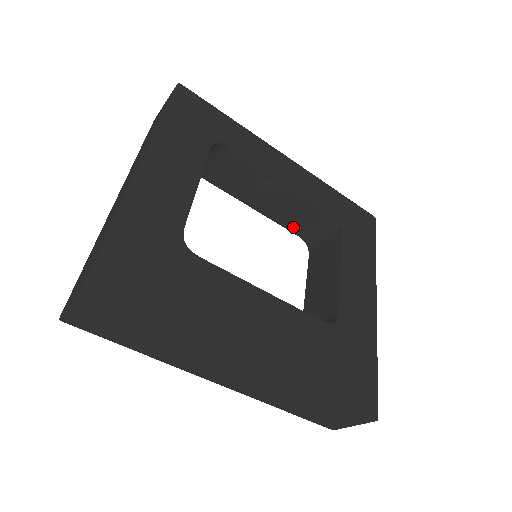
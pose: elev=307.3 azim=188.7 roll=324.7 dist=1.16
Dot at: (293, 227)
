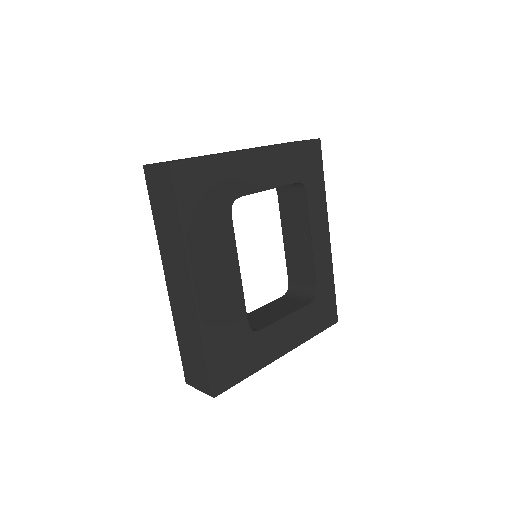
Dot at: (291, 273)
